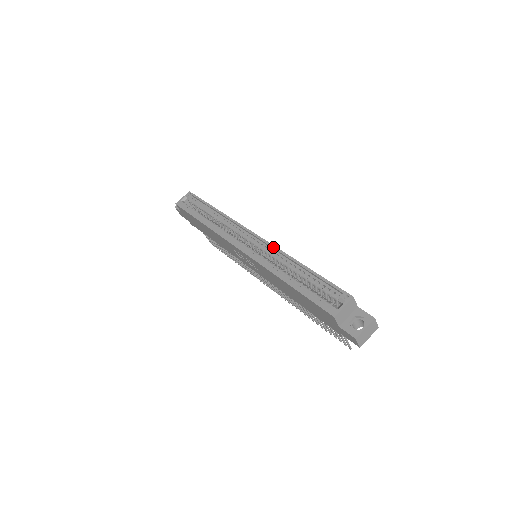
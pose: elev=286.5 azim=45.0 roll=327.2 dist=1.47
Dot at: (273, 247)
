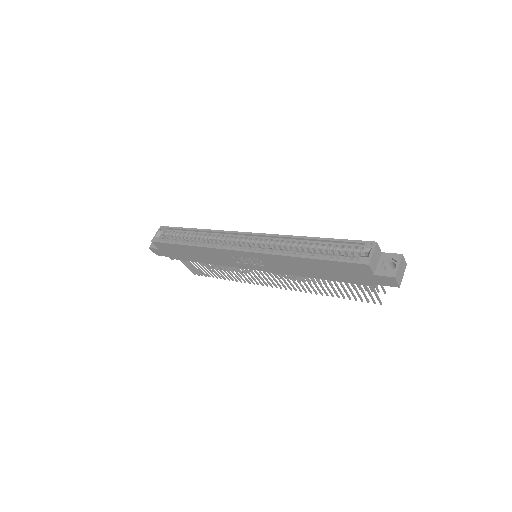
Dot at: (275, 236)
